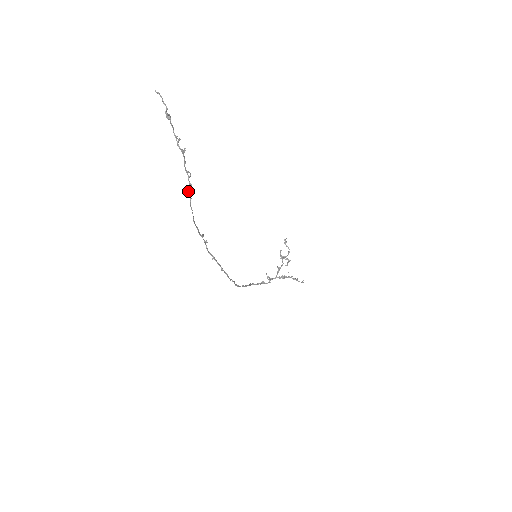
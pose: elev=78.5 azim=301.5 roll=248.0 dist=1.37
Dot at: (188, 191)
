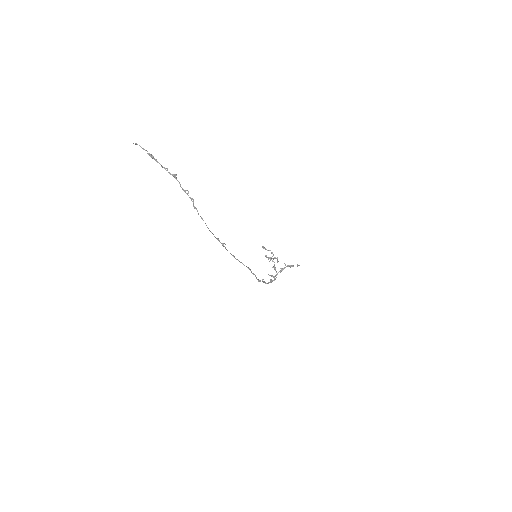
Dot at: (193, 205)
